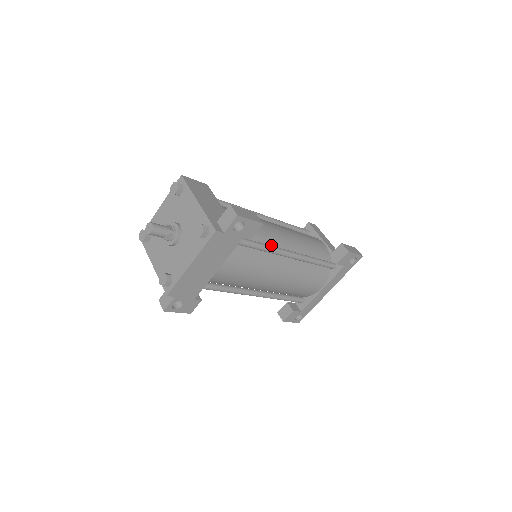
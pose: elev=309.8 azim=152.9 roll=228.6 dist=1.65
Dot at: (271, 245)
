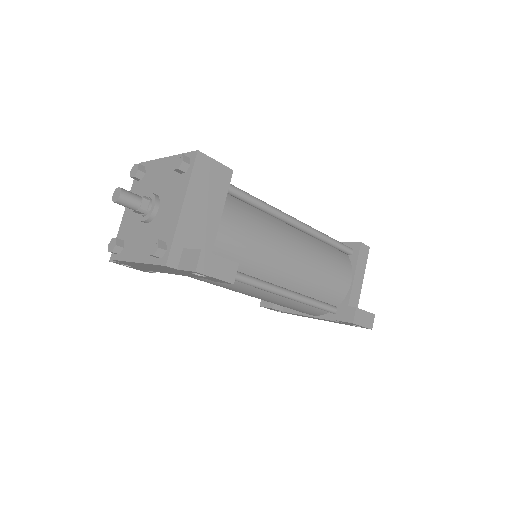
Dot at: (261, 275)
